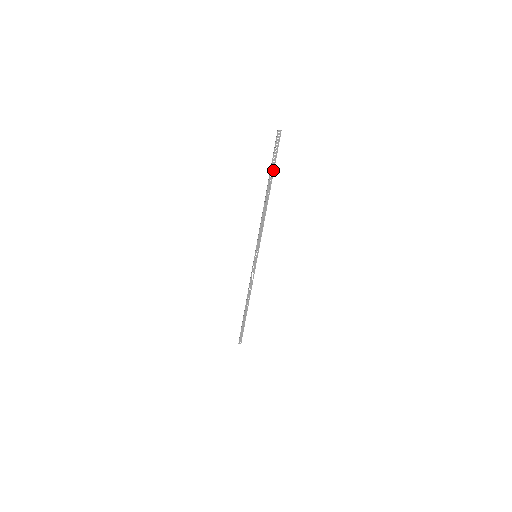
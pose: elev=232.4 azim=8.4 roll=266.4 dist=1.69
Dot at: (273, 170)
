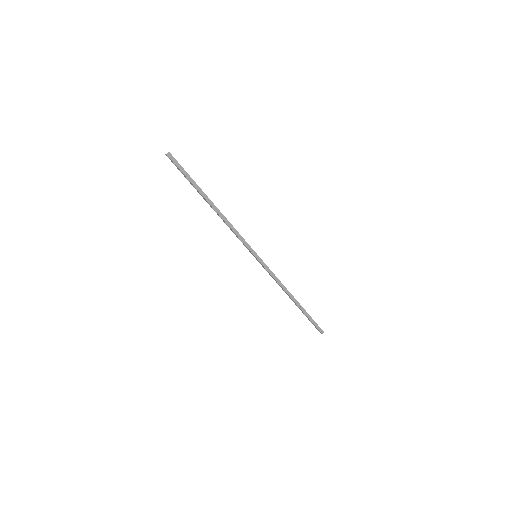
Dot at: (193, 185)
